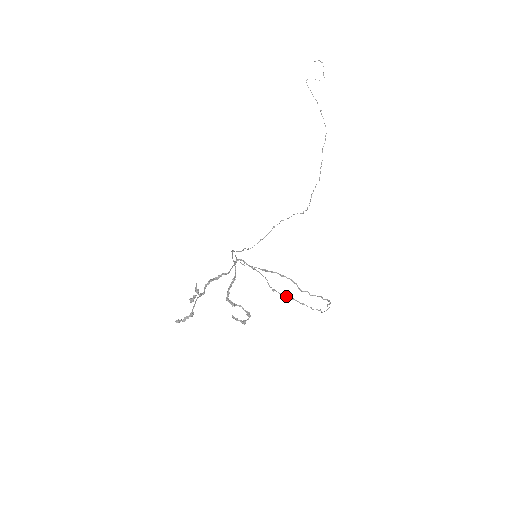
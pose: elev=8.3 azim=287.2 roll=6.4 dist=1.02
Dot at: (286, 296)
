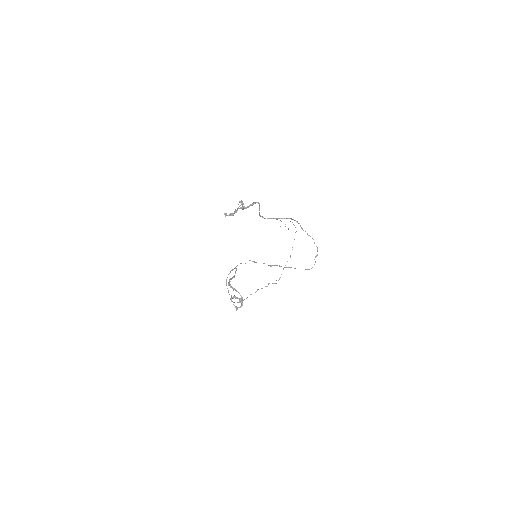
Dot at: (281, 266)
